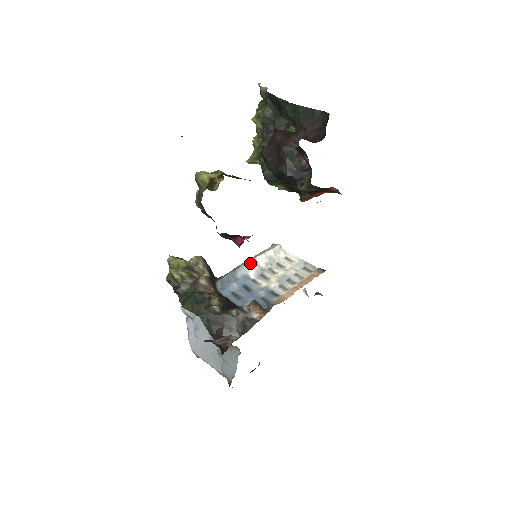
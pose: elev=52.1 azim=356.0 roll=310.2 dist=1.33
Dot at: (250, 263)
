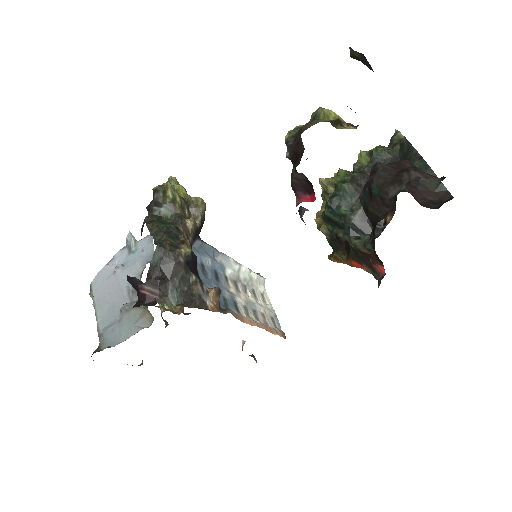
Dot at: (234, 262)
